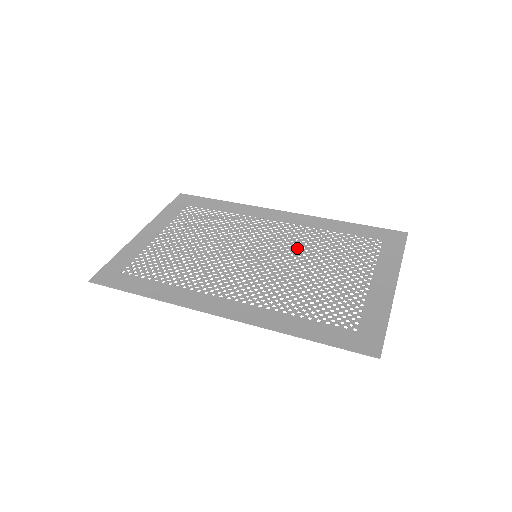
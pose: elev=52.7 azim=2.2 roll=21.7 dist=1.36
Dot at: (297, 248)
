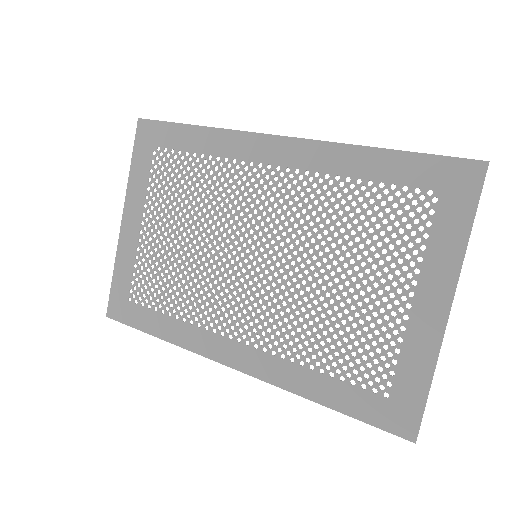
Dot at: (306, 233)
